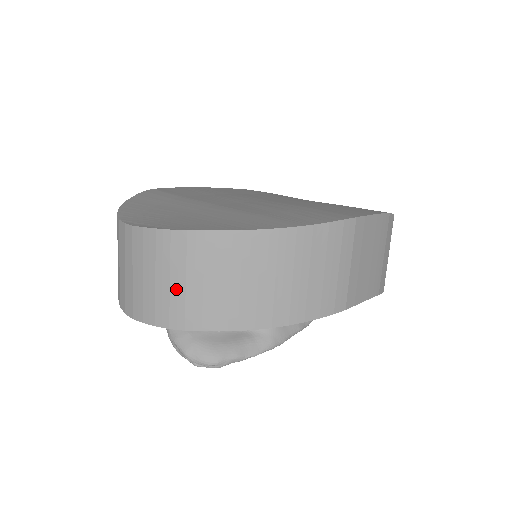
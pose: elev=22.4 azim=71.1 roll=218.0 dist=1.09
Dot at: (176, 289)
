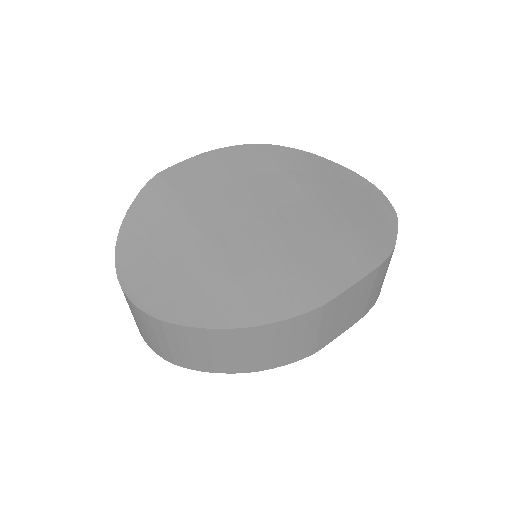
Dot at: (162, 344)
